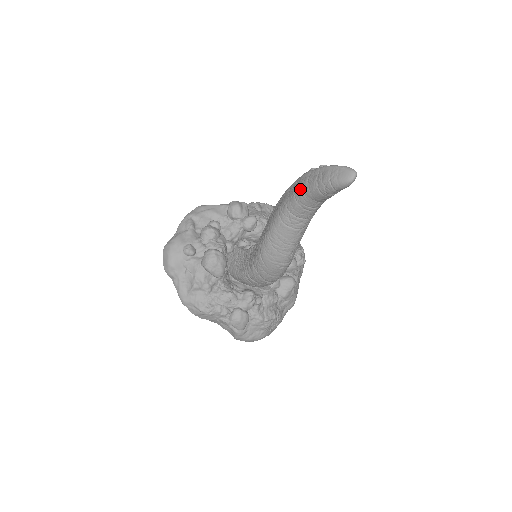
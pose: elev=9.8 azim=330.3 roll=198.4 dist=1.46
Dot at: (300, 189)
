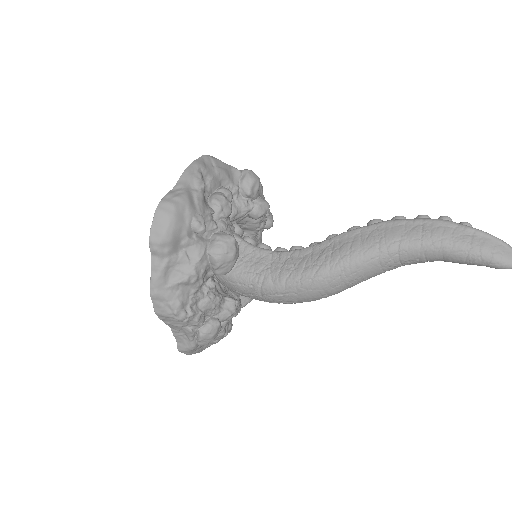
Dot at: (436, 238)
